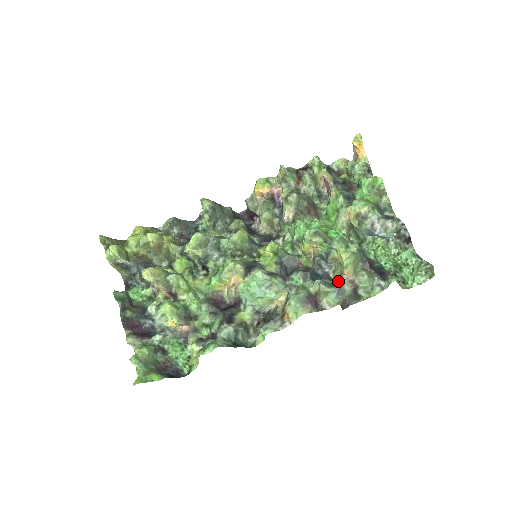
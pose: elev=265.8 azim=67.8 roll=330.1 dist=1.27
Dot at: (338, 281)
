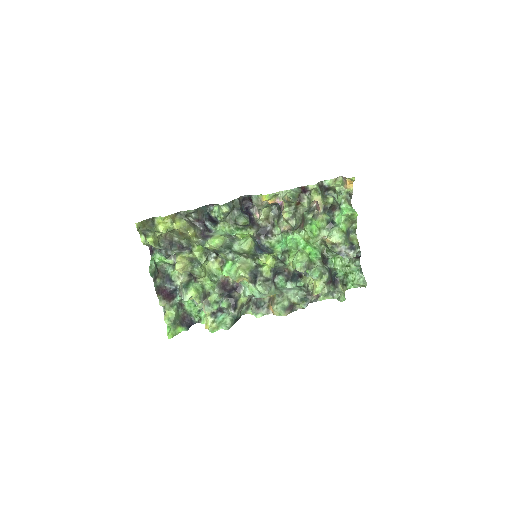
Dot at: (309, 294)
